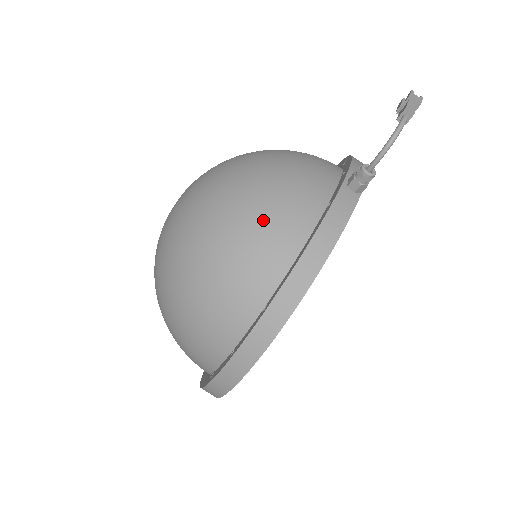
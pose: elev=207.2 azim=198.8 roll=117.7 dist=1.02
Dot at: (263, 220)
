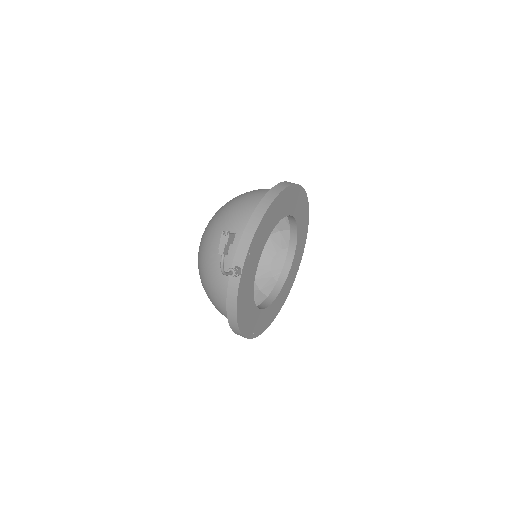
Dot at: (213, 292)
